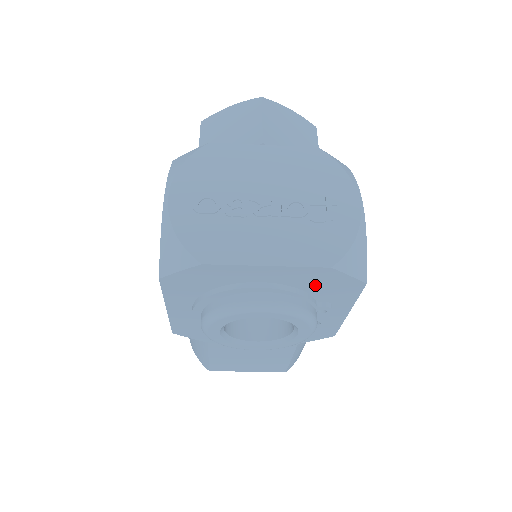
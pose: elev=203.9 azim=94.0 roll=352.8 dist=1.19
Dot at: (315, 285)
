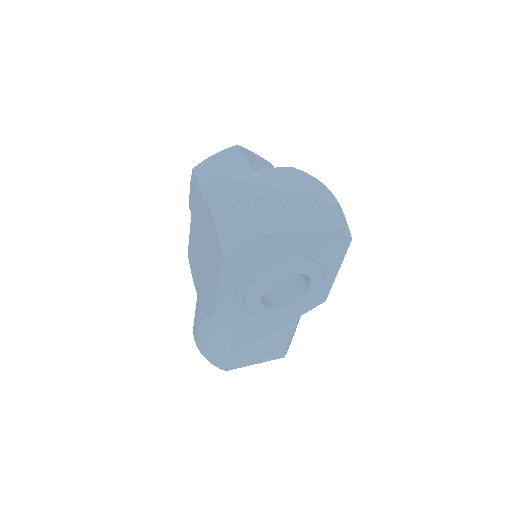
Dot at: (322, 246)
